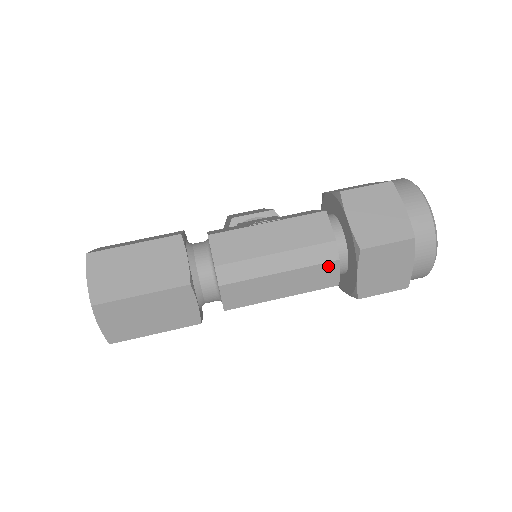
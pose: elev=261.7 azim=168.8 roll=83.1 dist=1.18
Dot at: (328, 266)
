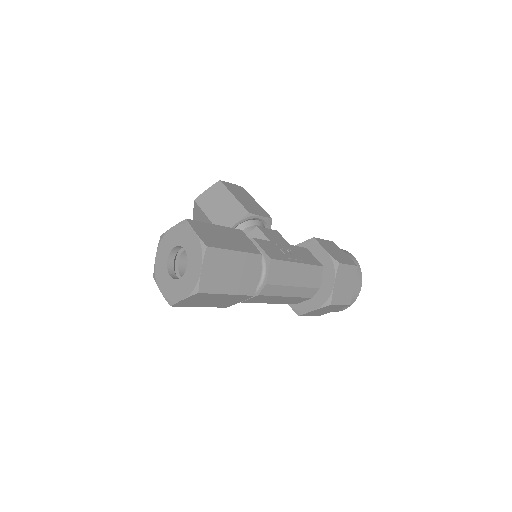
Dot at: (305, 299)
